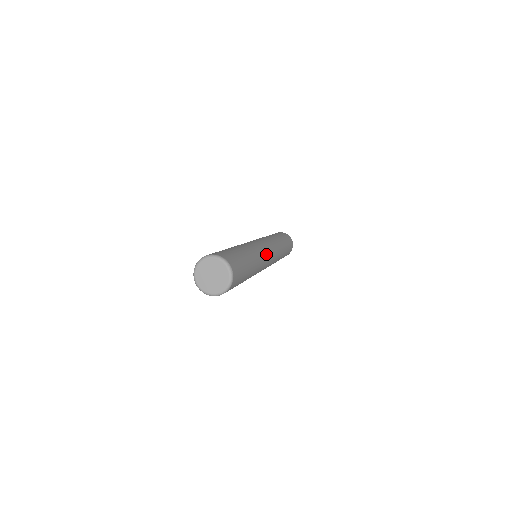
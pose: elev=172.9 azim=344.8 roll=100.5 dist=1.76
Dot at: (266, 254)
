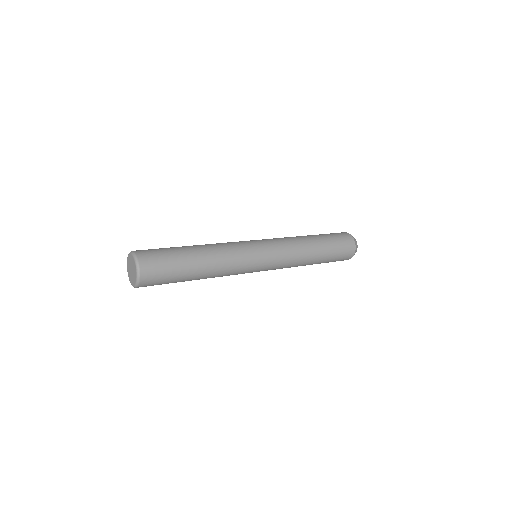
Dot at: (249, 259)
